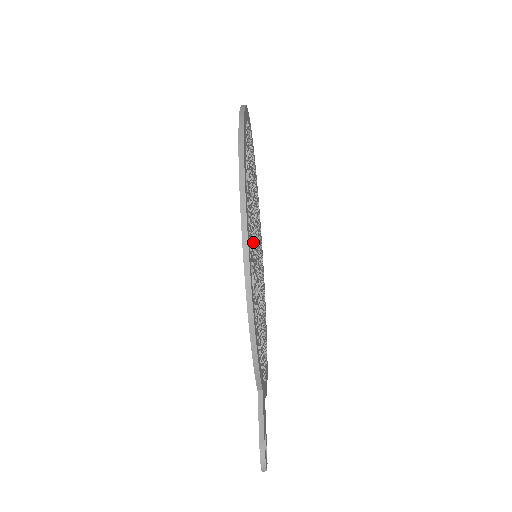
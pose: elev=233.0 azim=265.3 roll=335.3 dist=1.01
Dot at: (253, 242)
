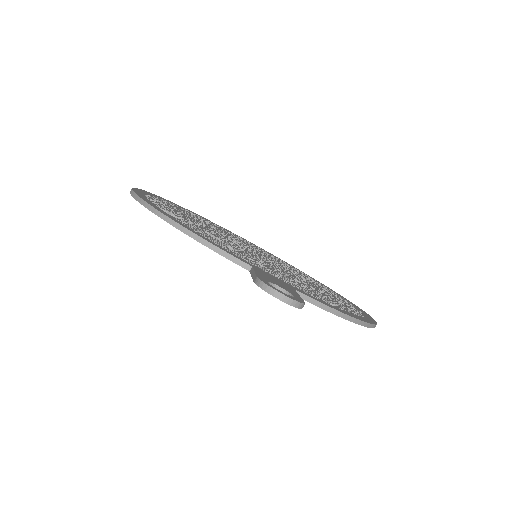
Dot at: occluded
